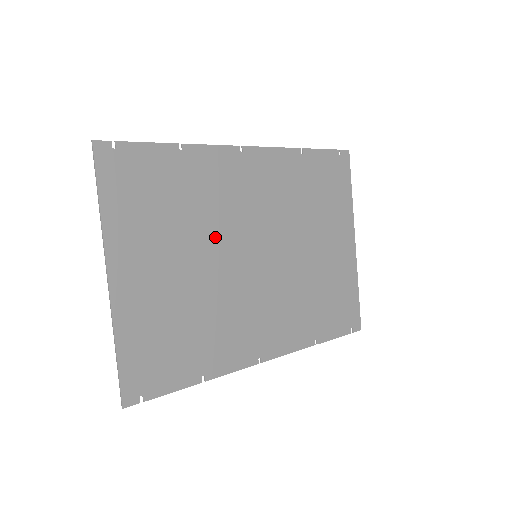
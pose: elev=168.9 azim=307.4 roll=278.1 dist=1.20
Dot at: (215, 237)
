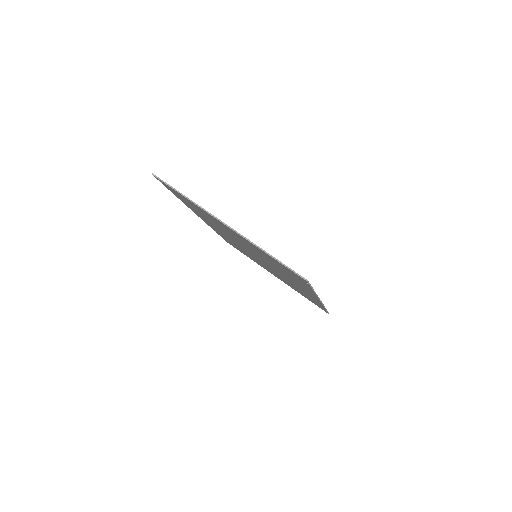
Dot at: occluded
